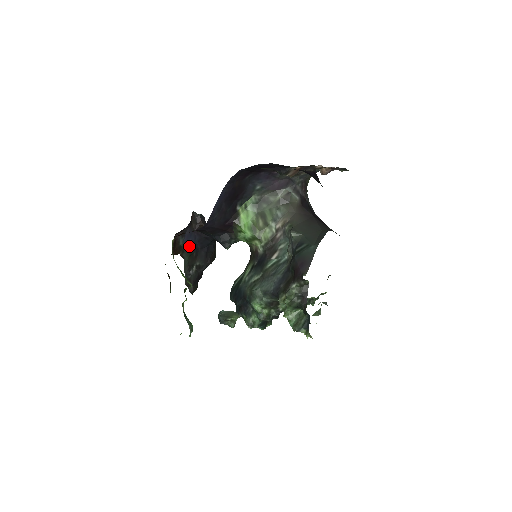
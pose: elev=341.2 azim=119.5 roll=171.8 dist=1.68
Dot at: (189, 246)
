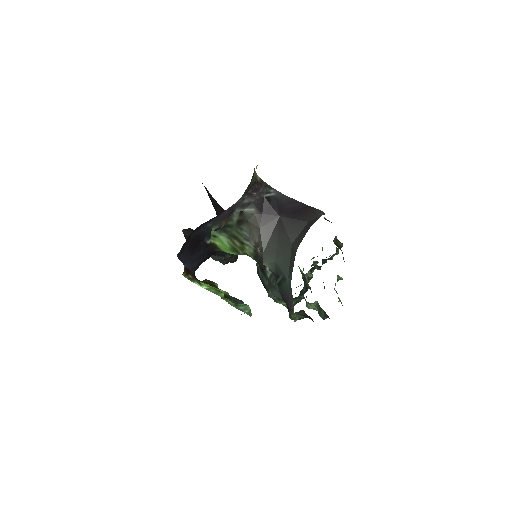
Dot at: occluded
